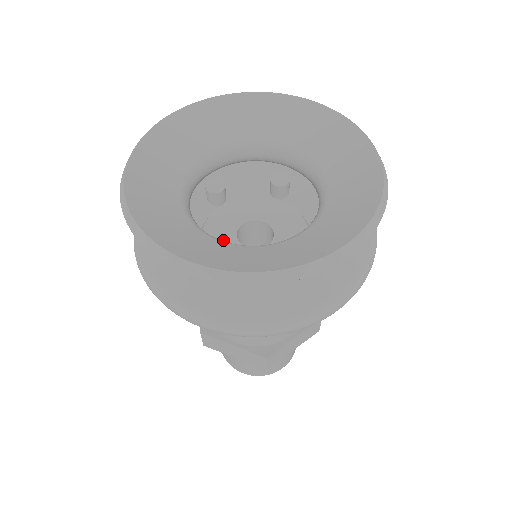
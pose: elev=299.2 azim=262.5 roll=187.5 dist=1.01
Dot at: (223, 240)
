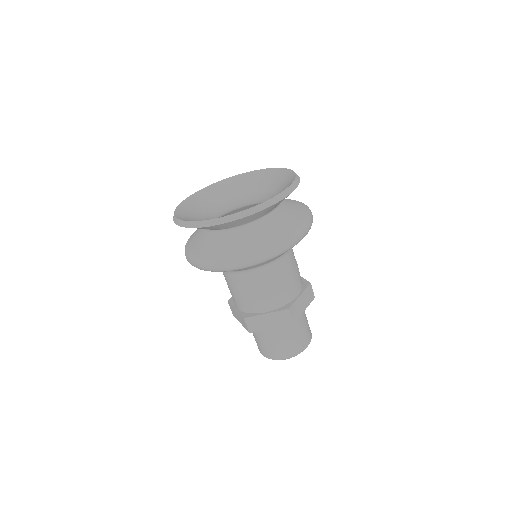
Dot at: occluded
